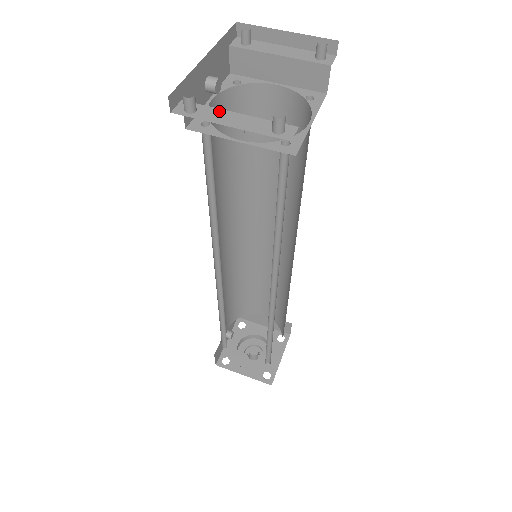
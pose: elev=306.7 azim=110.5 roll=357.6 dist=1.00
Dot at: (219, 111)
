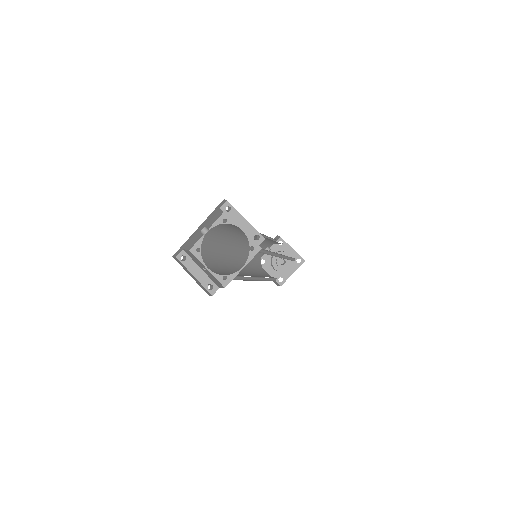
Dot at: (194, 264)
